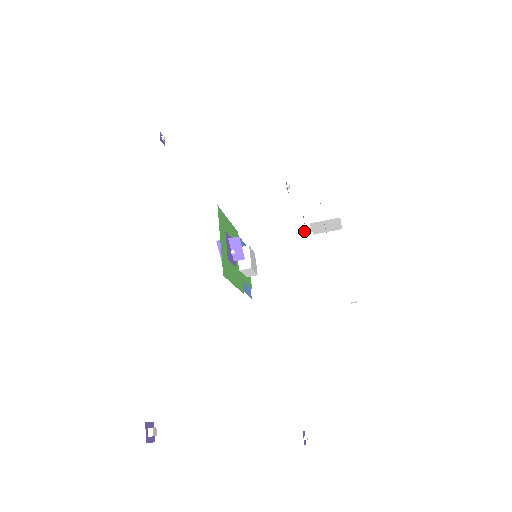
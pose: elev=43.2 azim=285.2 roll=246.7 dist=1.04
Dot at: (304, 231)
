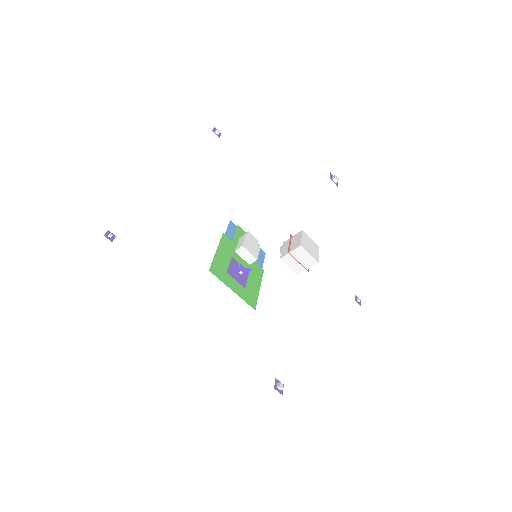
Dot at: occluded
